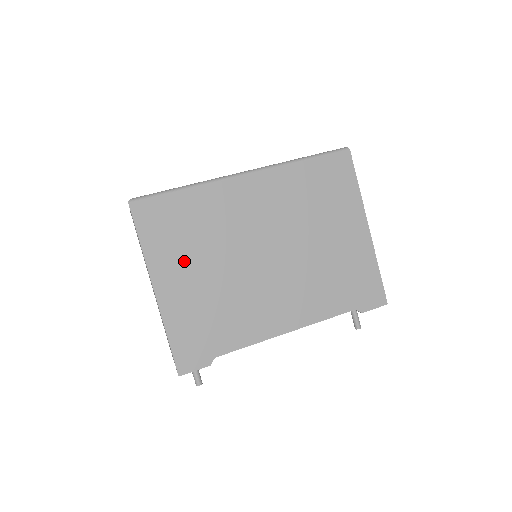
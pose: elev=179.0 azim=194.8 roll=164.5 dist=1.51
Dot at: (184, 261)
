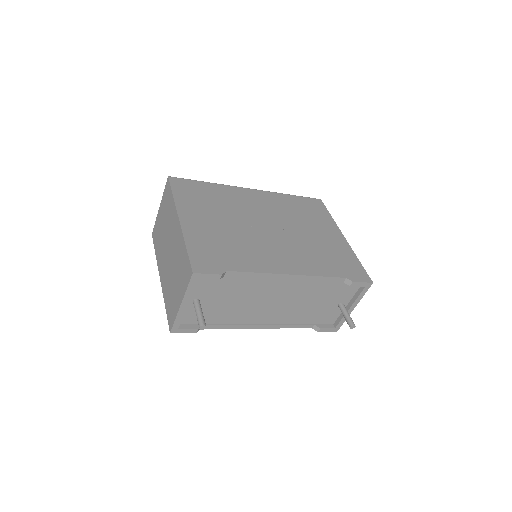
Dot at: (204, 212)
